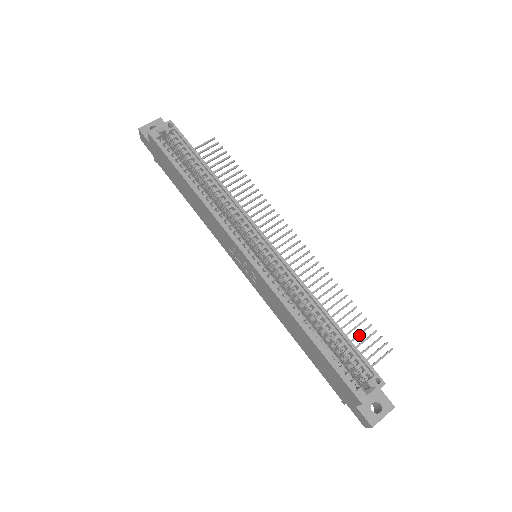
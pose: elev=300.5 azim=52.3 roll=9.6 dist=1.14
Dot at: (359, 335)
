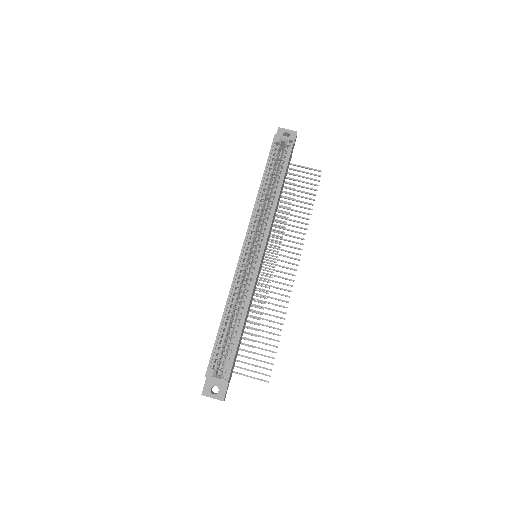
Dot at: (261, 355)
